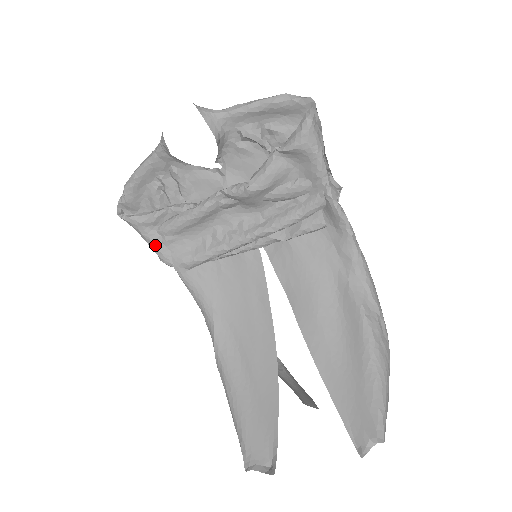
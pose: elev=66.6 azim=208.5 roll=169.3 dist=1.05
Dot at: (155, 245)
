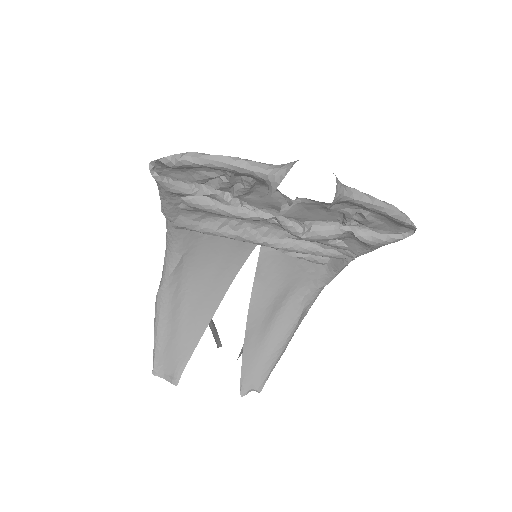
Dot at: (169, 205)
